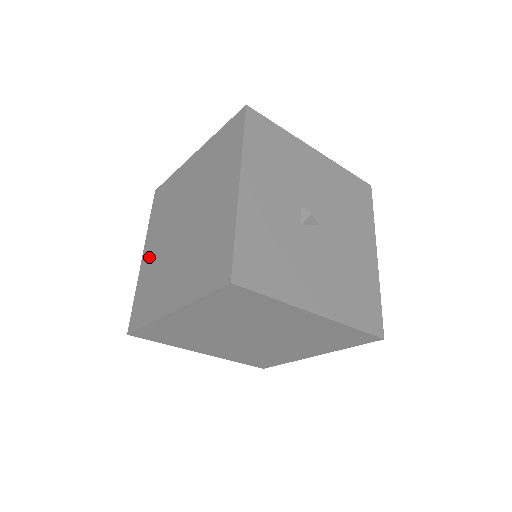
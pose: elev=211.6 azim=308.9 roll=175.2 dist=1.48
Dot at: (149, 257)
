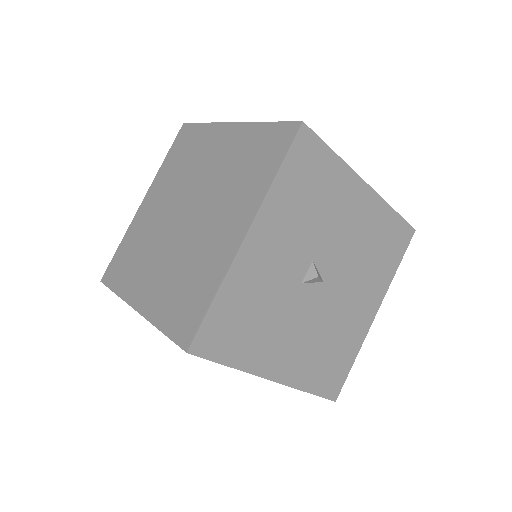
Dot at: (146, 211)
